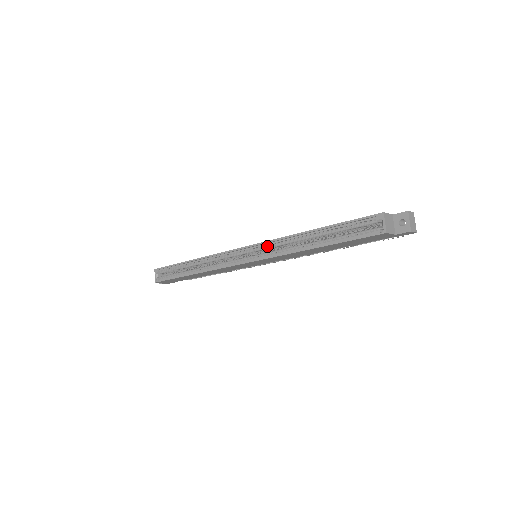
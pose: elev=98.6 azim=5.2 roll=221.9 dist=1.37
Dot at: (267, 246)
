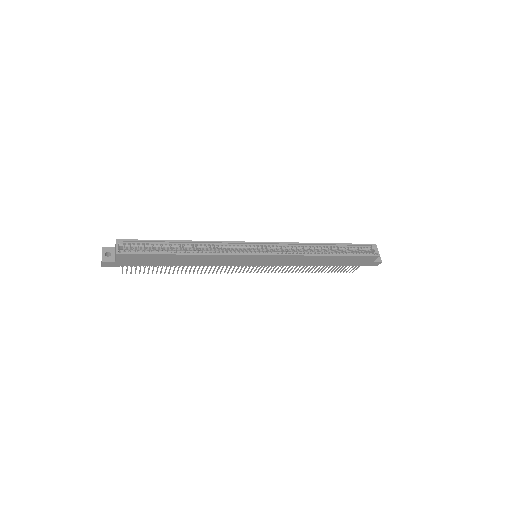
Dot at: (283, 247)
